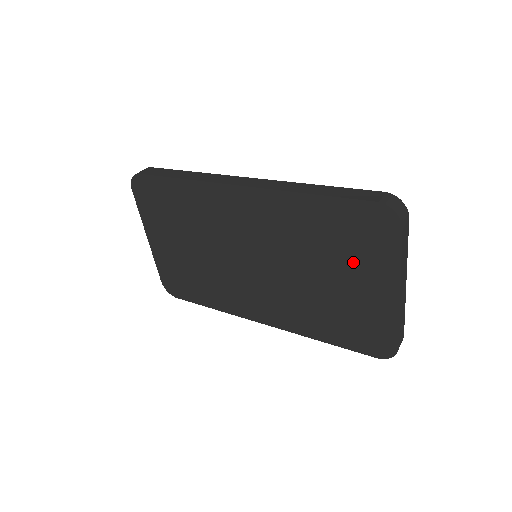
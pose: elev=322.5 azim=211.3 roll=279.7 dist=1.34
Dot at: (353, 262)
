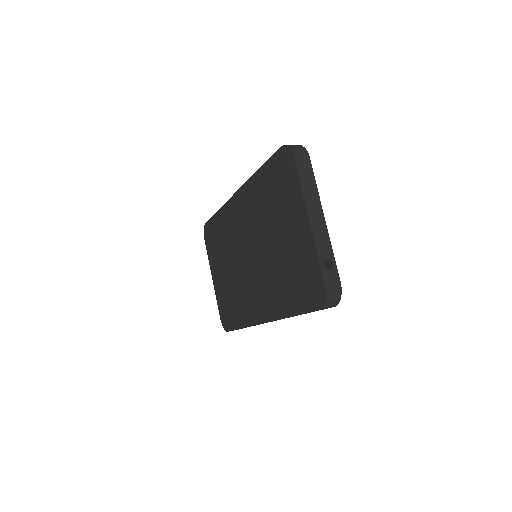
Dot at: (284, 210)
